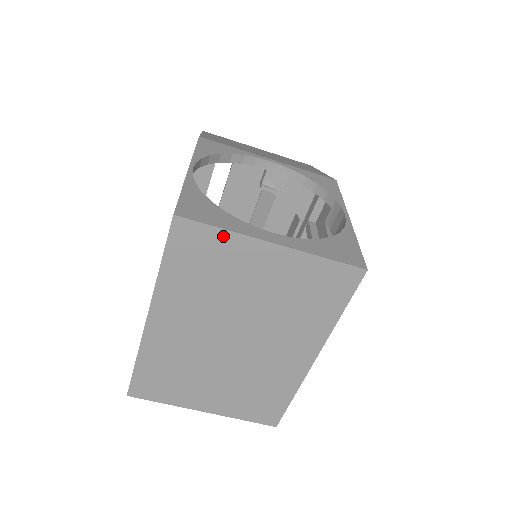
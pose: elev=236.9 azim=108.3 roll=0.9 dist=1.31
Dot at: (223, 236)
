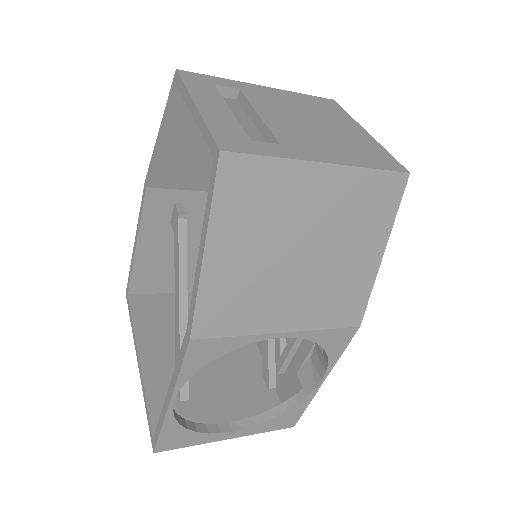
Dot at: occluded
